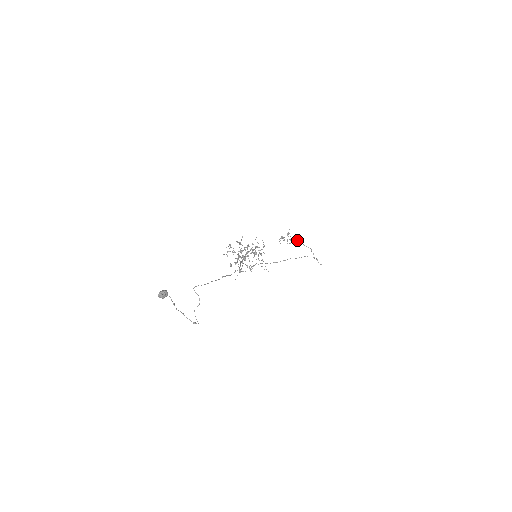
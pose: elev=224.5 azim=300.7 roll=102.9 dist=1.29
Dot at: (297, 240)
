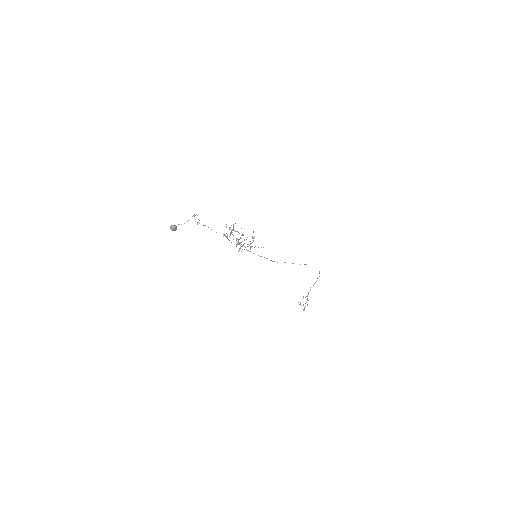
Dot at: (309, 291)
